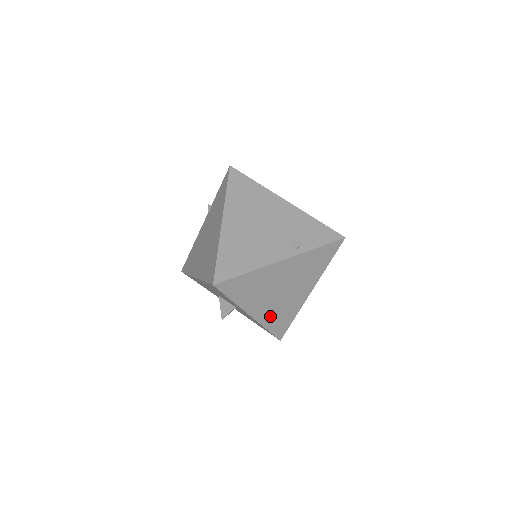
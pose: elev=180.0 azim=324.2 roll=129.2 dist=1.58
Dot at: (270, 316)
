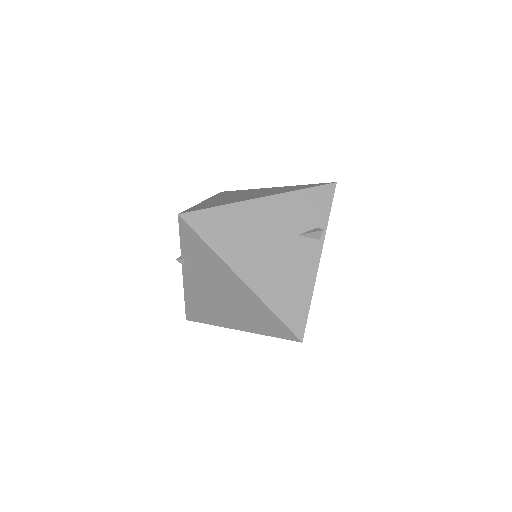
Dot at: occluded
